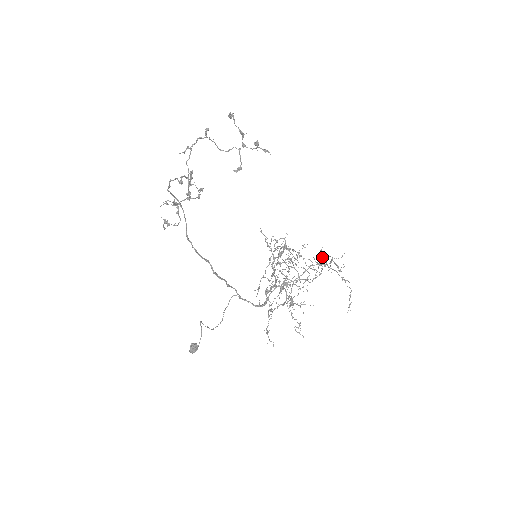
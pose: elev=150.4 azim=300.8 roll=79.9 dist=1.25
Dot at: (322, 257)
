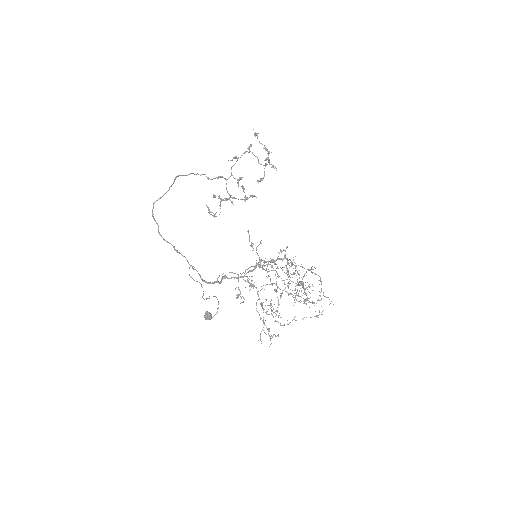
Dot at: (304, 276)
